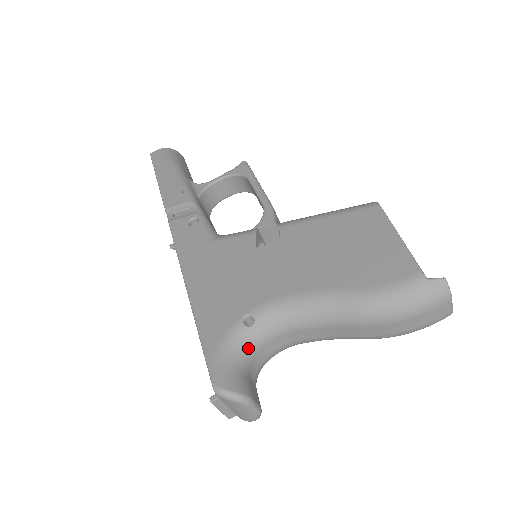
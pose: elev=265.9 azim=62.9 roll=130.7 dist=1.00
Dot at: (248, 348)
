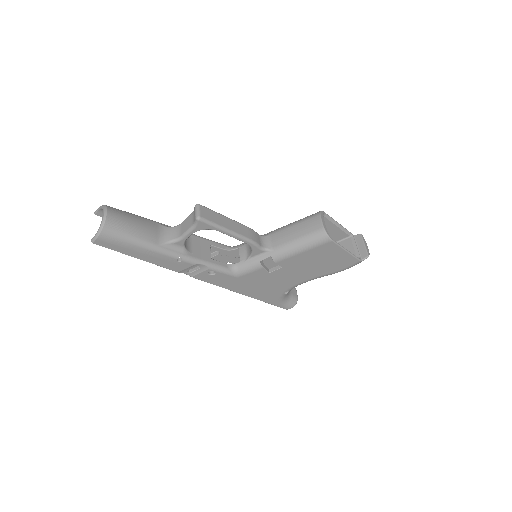
Dot at: (288, 293)
